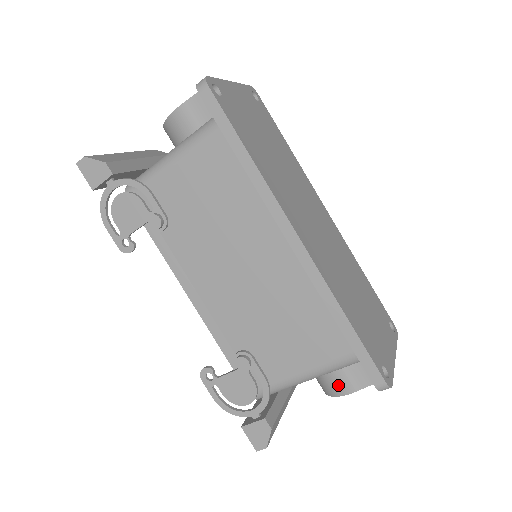
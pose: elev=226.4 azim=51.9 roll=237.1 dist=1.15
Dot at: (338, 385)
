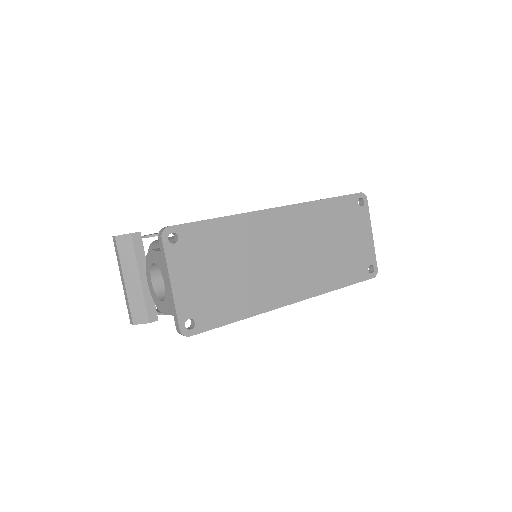
Dot at: occluded
